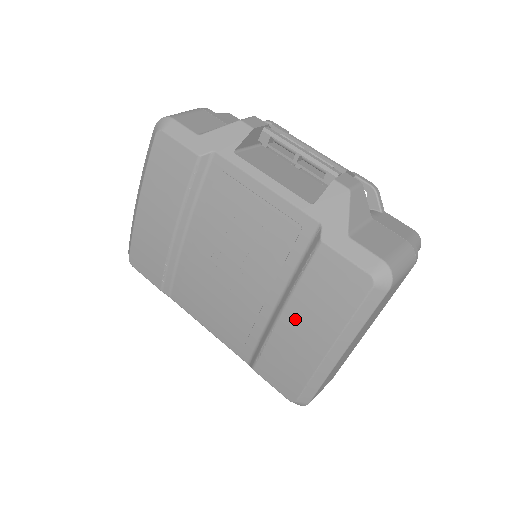
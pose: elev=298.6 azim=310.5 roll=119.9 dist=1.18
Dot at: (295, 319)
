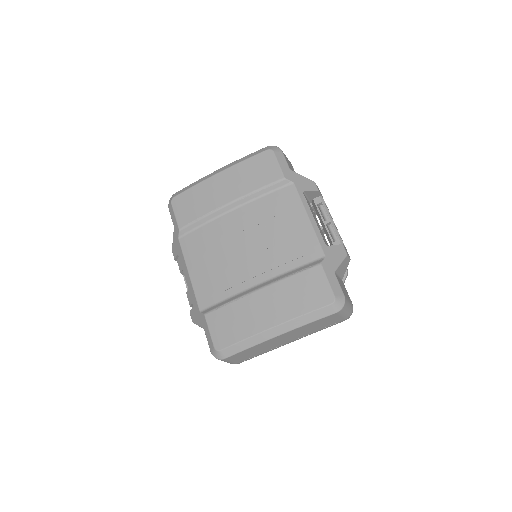
Dot at: (269, 296)
